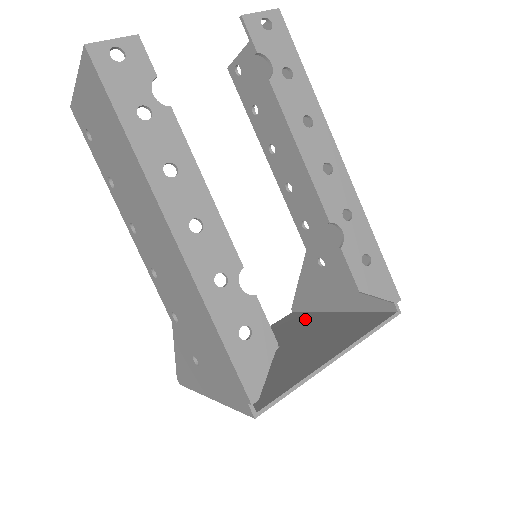
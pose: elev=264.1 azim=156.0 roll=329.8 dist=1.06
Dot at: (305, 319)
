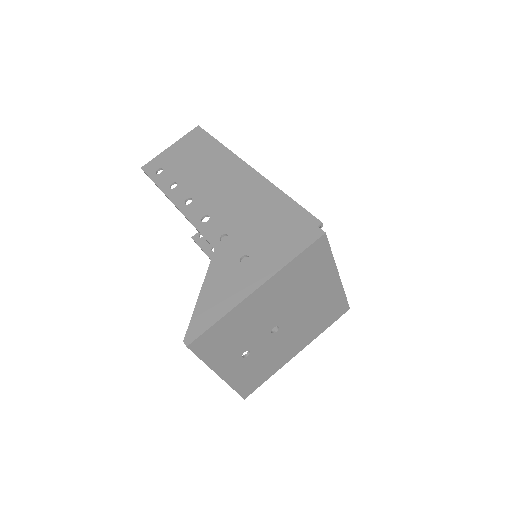
Dot at: occluded
